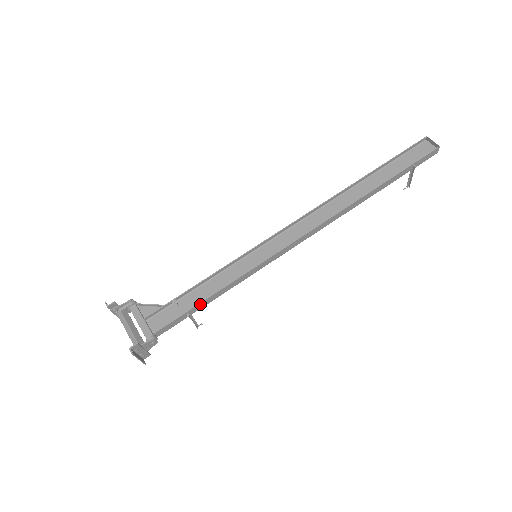
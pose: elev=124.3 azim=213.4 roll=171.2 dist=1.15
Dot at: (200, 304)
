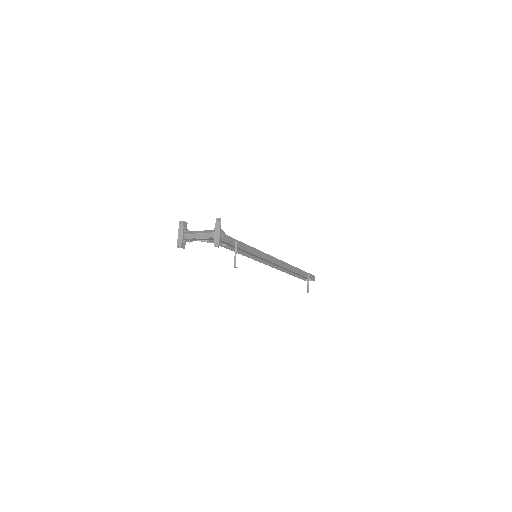
Dot at: (241, 243)
